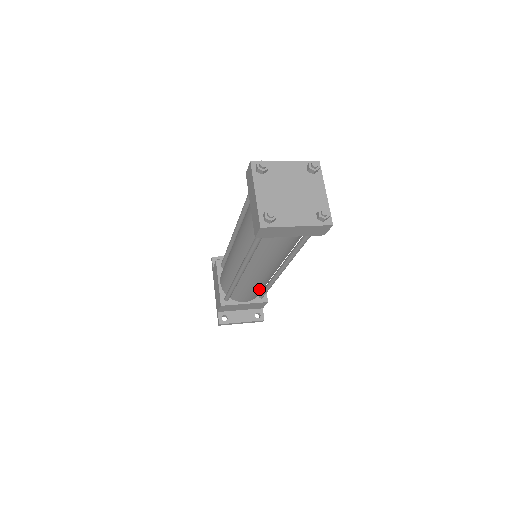
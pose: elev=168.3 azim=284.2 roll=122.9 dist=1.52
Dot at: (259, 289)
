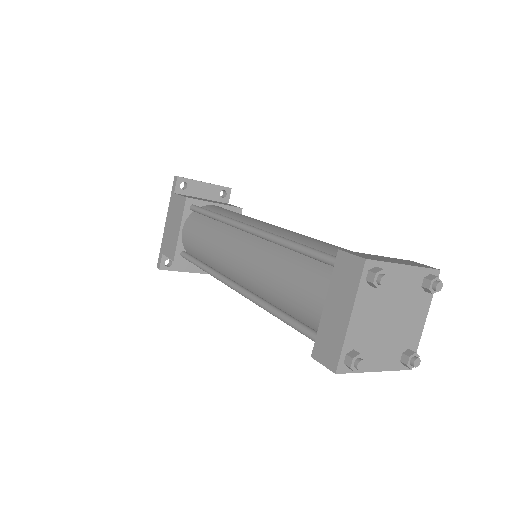
Dot at: occluded
